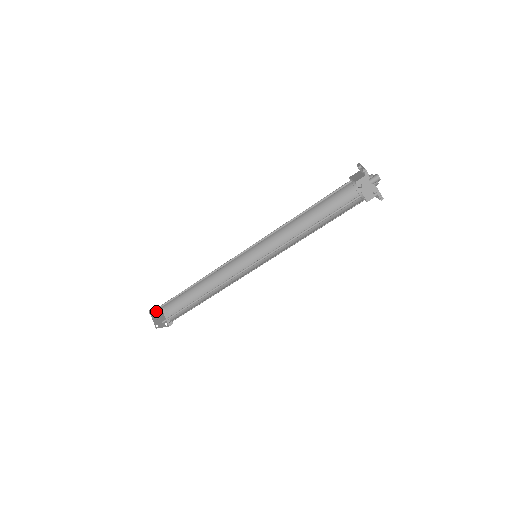
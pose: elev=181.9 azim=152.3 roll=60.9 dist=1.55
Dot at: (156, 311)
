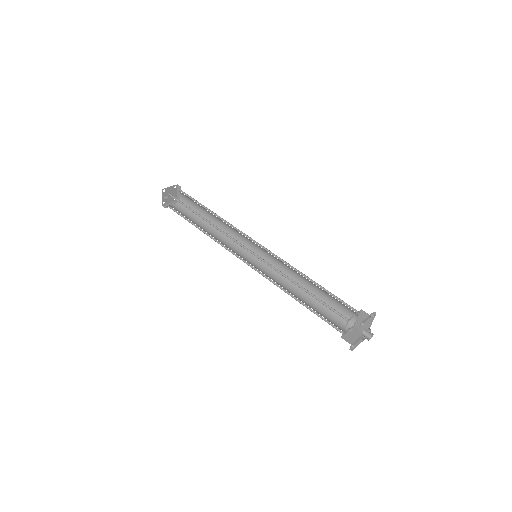
Dot at: (170, 188)
